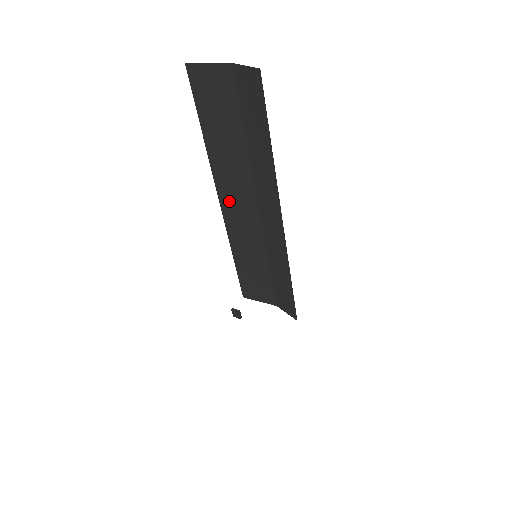
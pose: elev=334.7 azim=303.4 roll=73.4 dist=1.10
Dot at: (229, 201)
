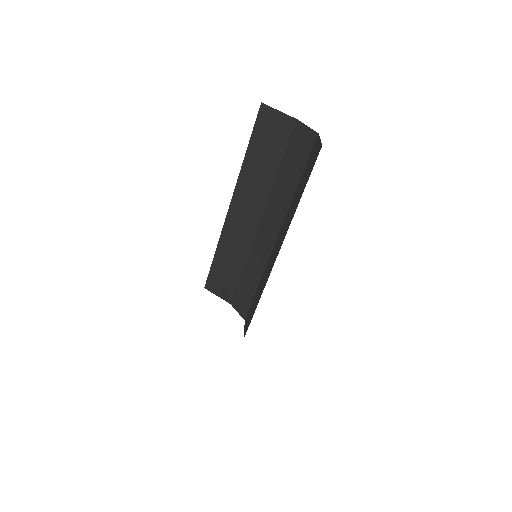
Dot at: (238, 209)
